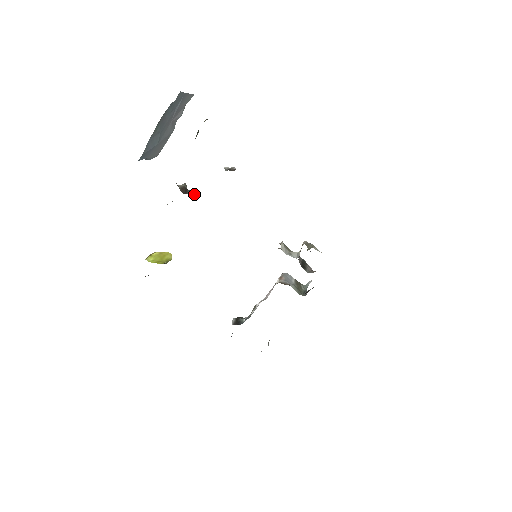
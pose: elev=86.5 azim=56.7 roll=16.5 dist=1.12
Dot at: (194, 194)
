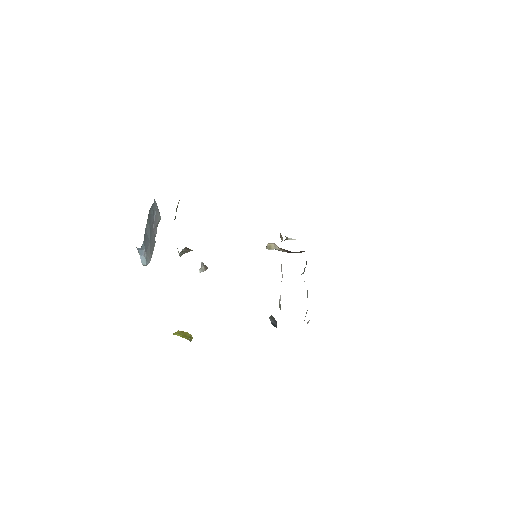
Dot at: (191, 250)
